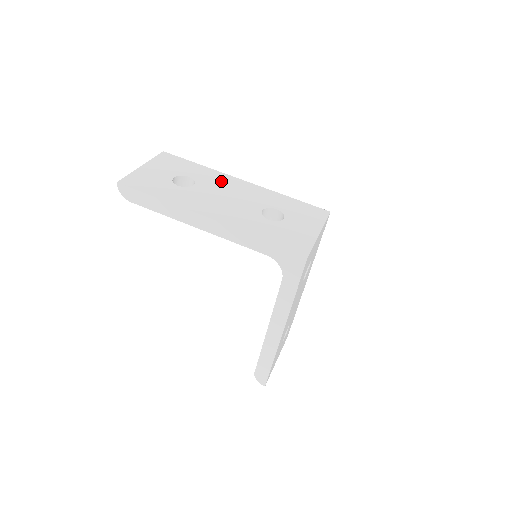
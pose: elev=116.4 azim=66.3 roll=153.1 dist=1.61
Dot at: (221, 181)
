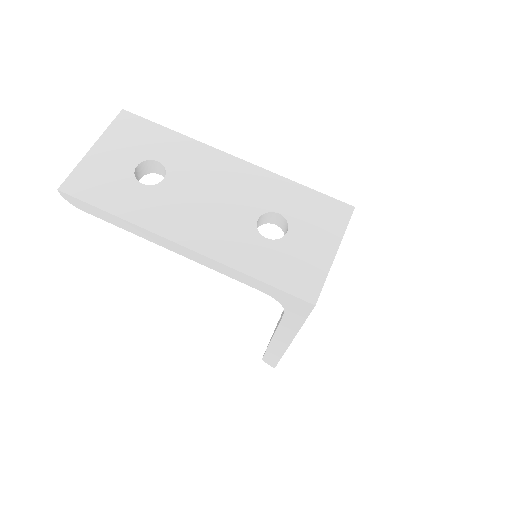
Dot at: (203, 164)
